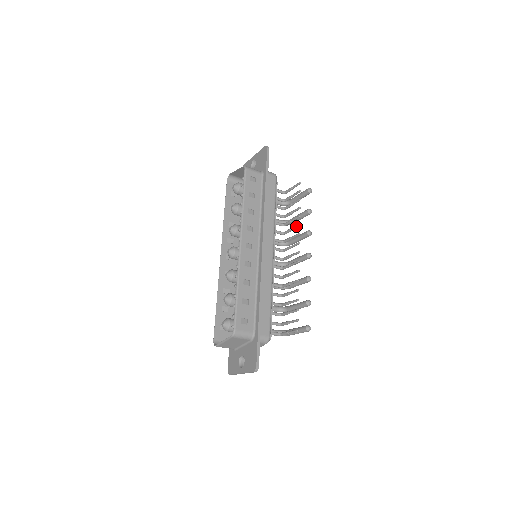
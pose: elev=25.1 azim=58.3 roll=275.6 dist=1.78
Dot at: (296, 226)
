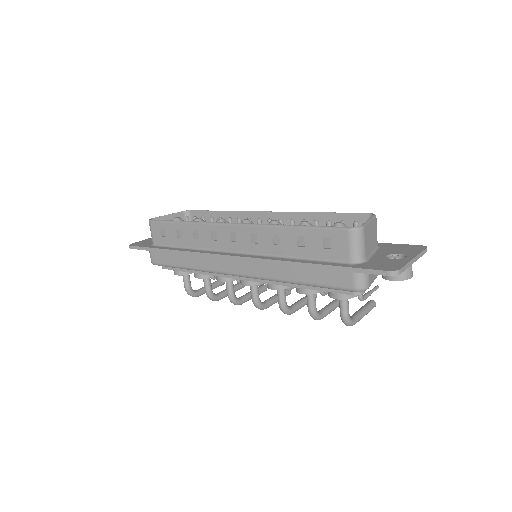
Dot at: occluded
